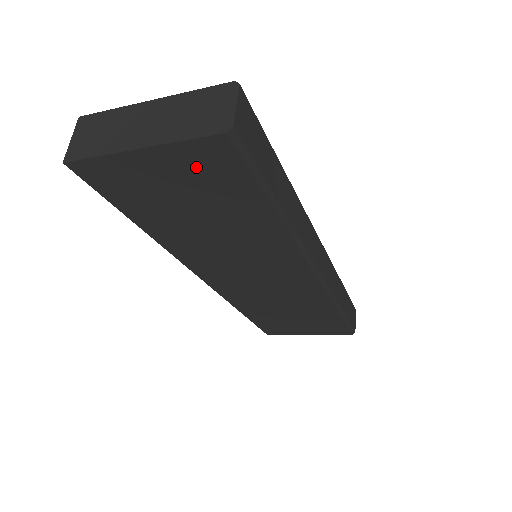
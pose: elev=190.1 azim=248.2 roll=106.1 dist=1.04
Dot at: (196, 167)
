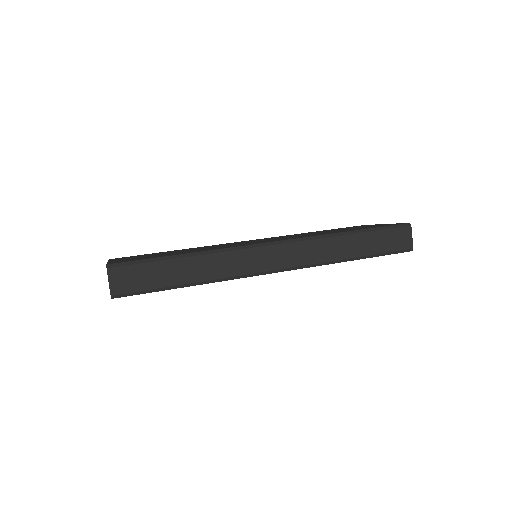
Dot at: occluded
